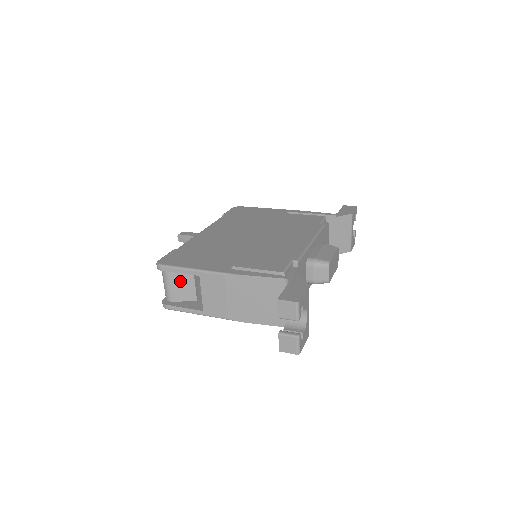
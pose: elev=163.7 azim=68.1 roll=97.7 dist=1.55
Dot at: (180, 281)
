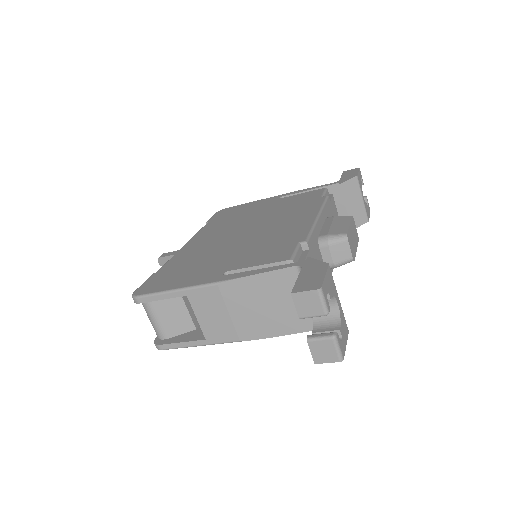
Dot at: (167, 310)
